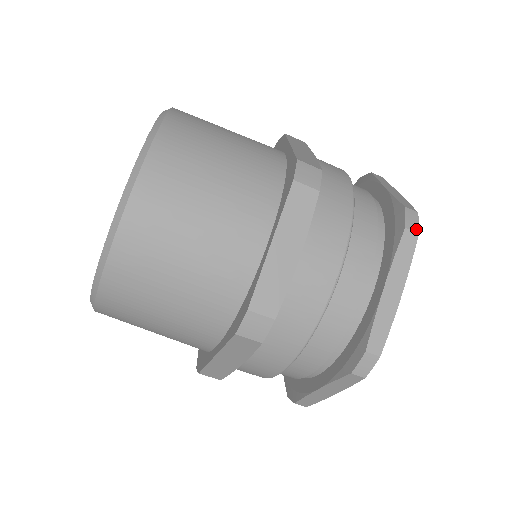
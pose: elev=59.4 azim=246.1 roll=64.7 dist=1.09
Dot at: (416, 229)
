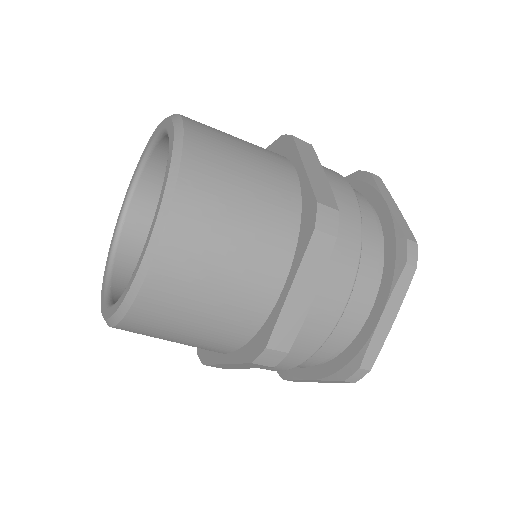
Dot at: (354, 381)
